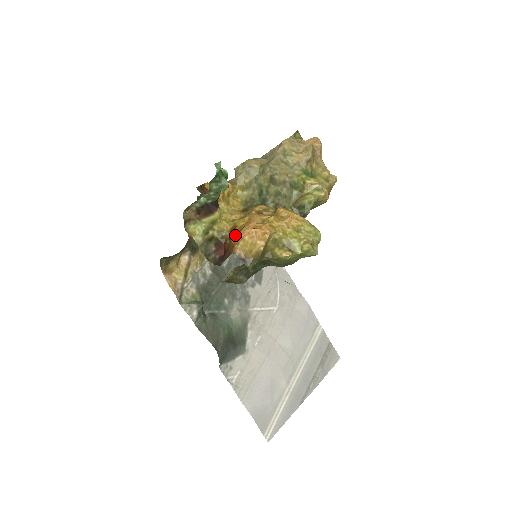
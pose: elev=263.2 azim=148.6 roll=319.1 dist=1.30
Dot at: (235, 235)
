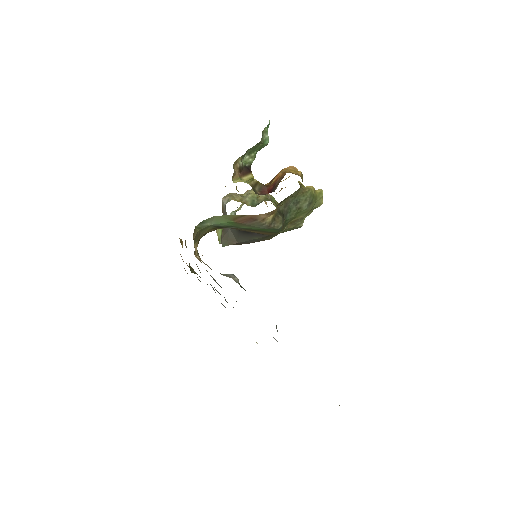
Dot at: (278, 173)
